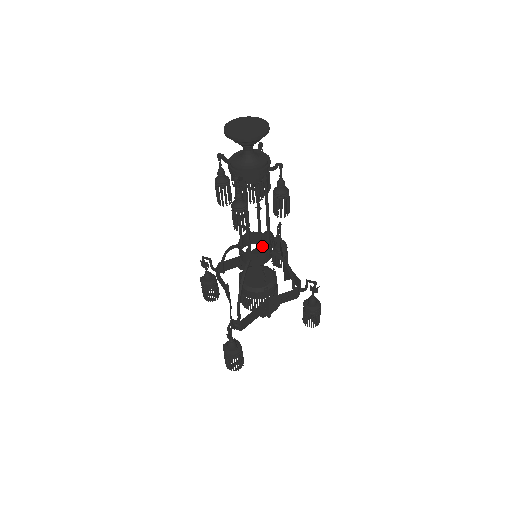
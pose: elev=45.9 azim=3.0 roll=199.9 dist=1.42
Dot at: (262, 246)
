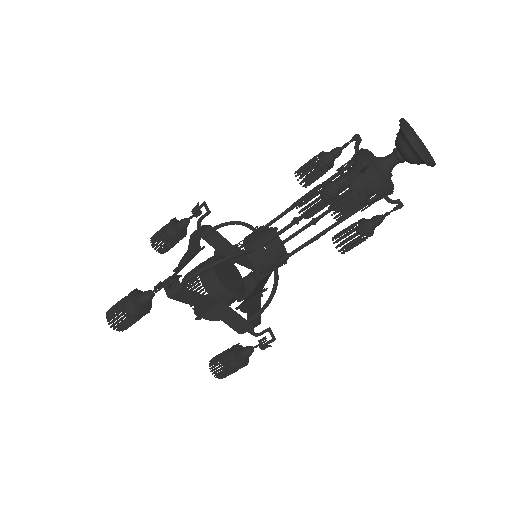
Dot at: occluded
